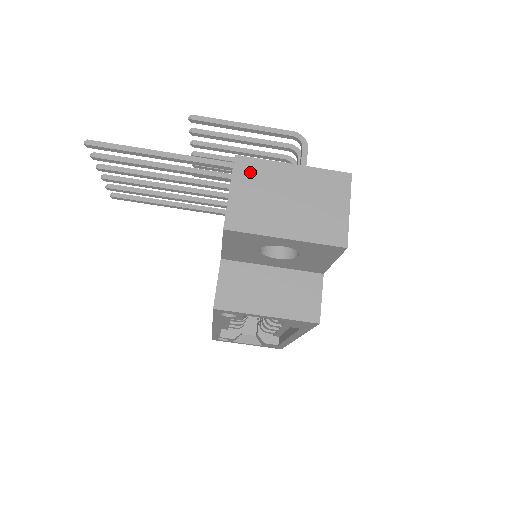
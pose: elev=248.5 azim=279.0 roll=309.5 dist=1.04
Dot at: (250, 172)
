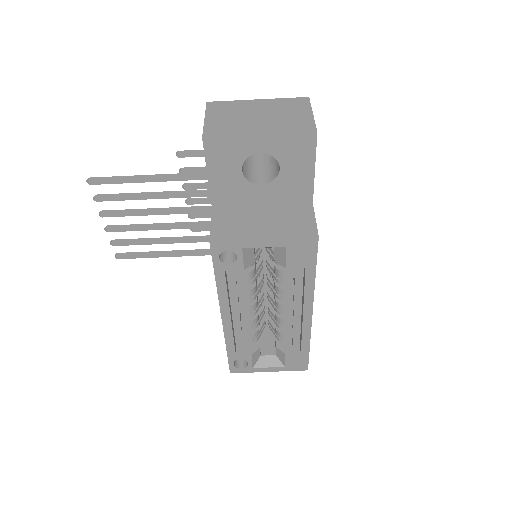
Dot at: (221, 108)
